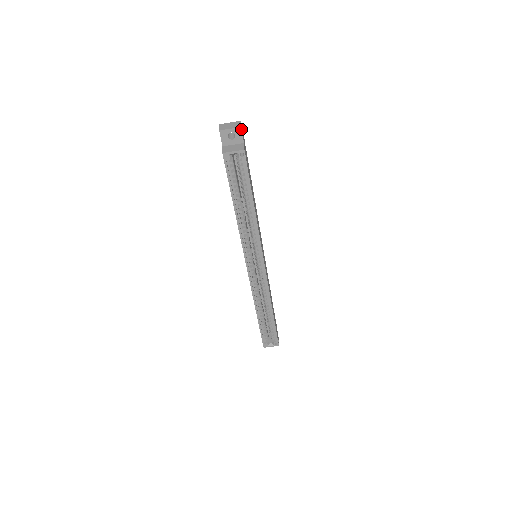
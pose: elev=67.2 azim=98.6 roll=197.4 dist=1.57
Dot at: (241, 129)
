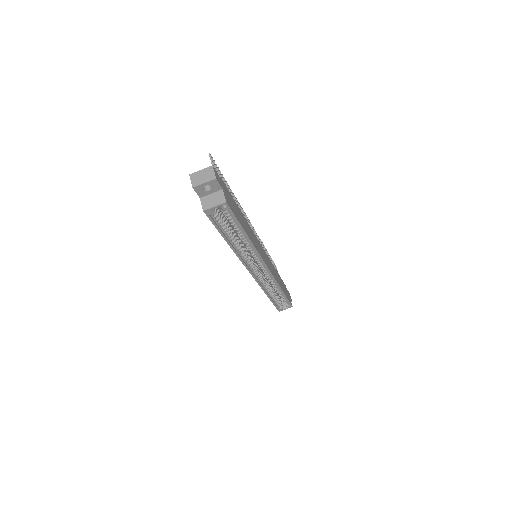
Dot at: (216, 180)
